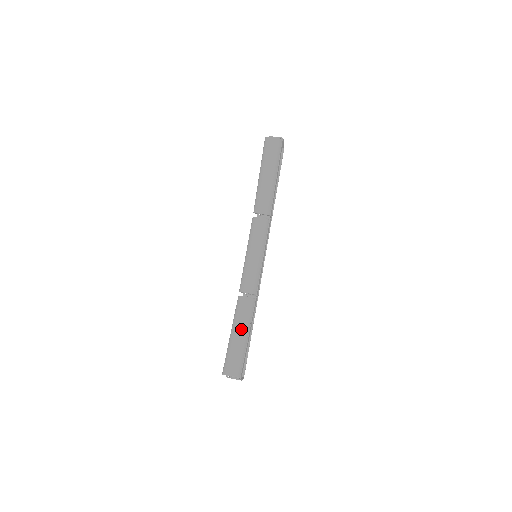
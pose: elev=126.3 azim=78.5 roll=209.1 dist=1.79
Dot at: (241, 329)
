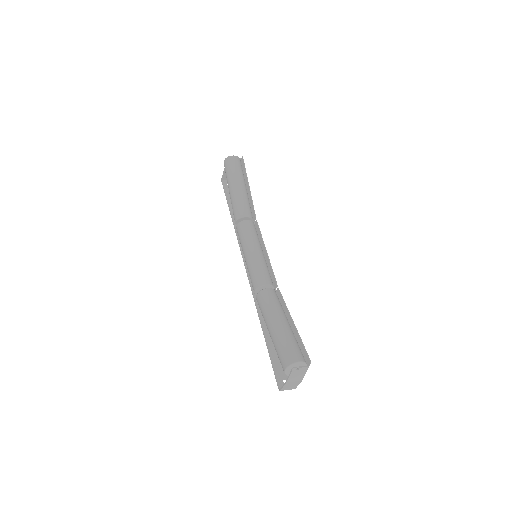
Dot at: (282, 316)
